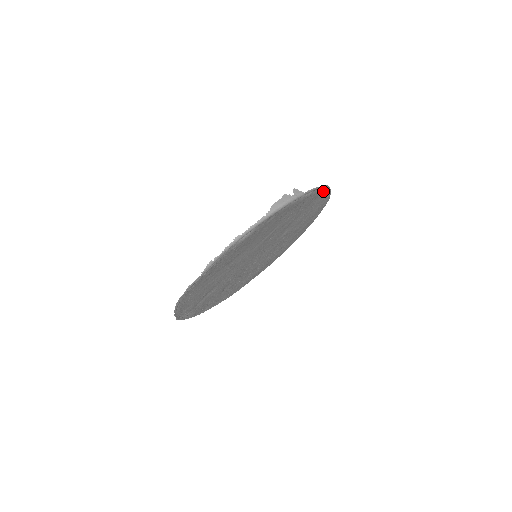
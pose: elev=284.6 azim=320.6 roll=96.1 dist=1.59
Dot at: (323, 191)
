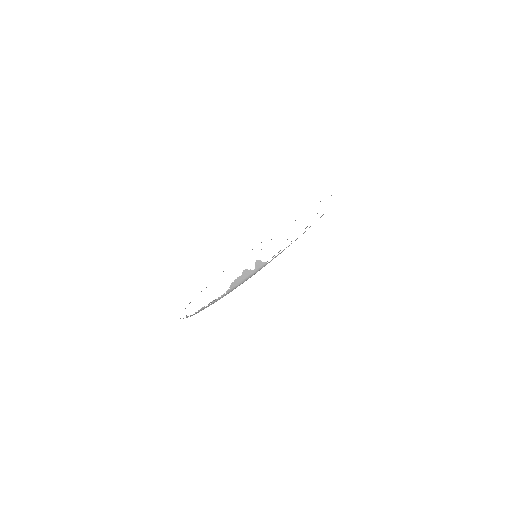
Dot at: occluded
